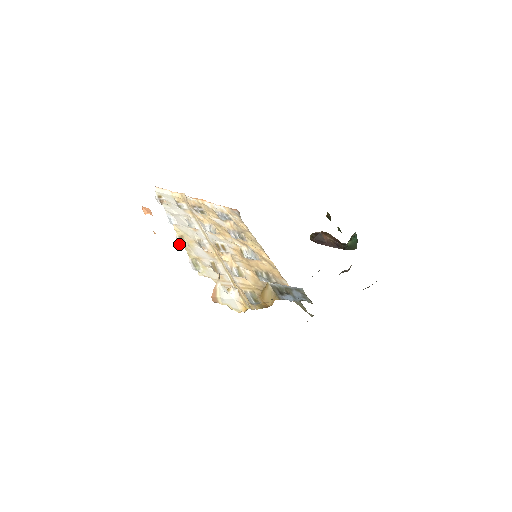
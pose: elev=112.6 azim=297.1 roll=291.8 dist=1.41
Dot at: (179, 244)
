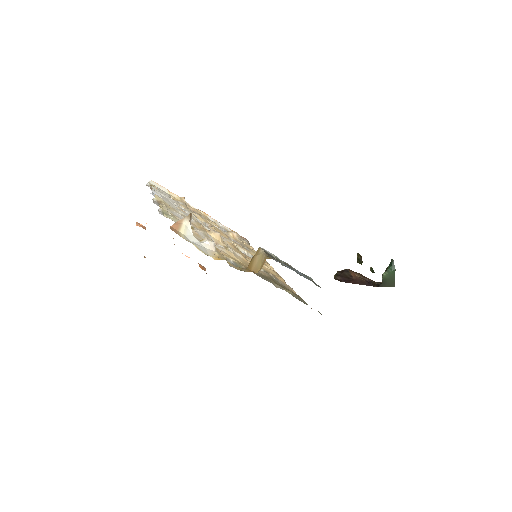
Dot at: (153, 202)
